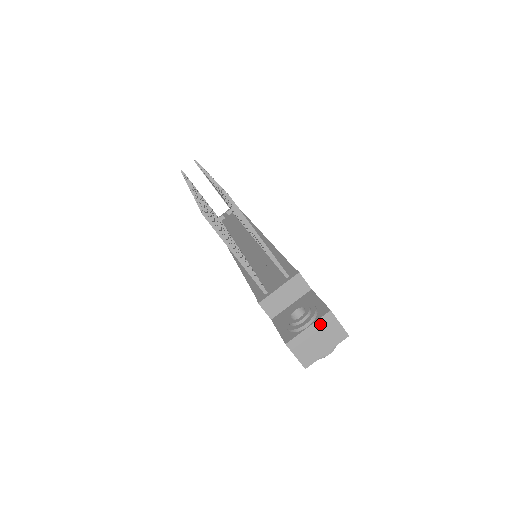
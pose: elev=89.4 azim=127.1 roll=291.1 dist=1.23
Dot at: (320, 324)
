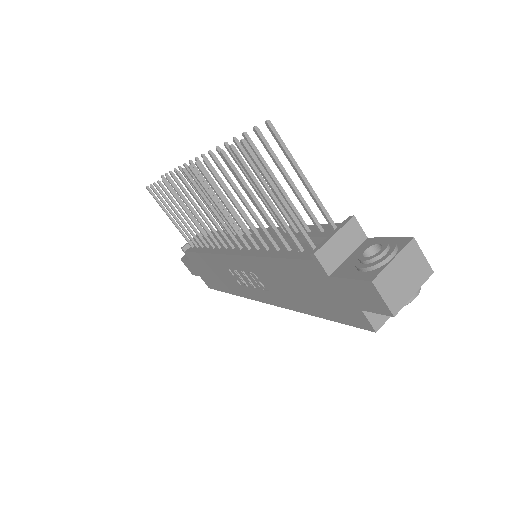
Dot at: (405, 255)
